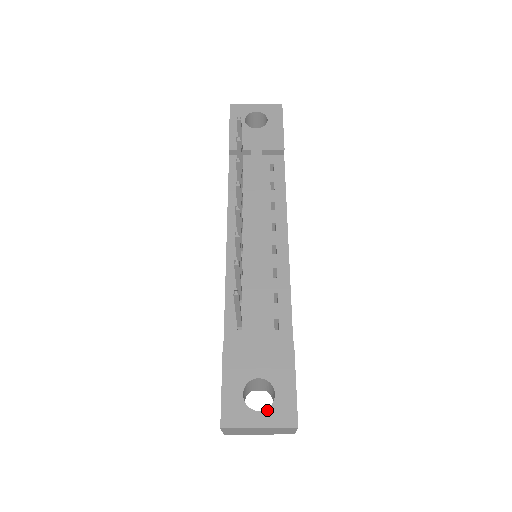
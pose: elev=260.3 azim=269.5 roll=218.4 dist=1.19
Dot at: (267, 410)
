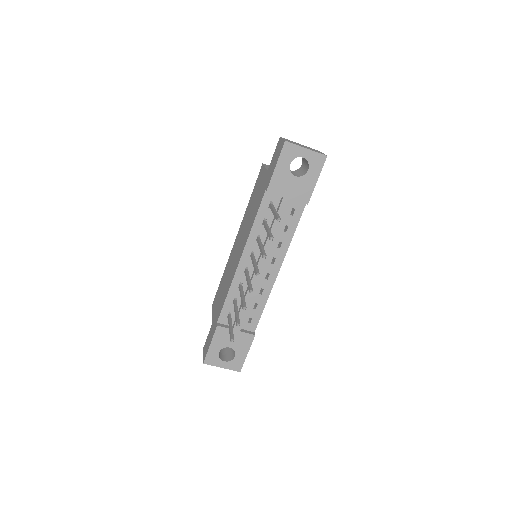
Dot at: (228, 362)
